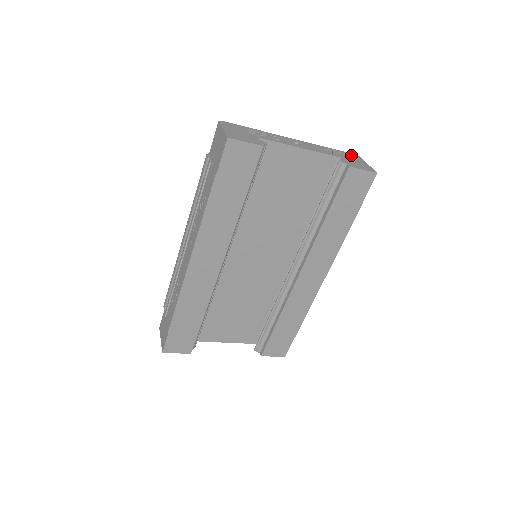
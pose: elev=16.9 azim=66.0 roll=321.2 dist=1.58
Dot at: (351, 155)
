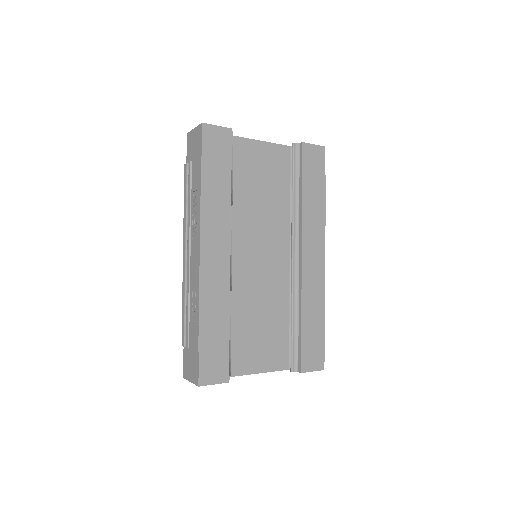
Dot at: occluded
